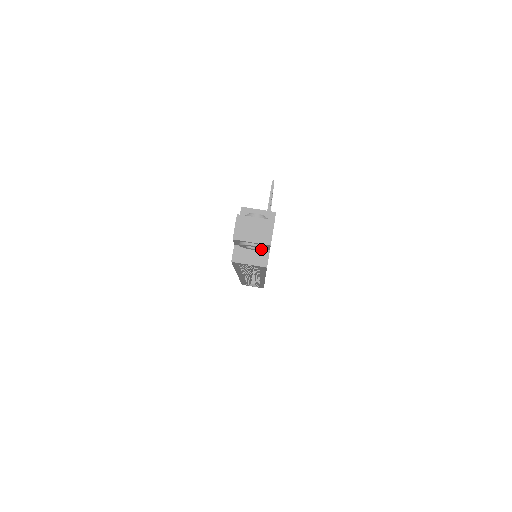
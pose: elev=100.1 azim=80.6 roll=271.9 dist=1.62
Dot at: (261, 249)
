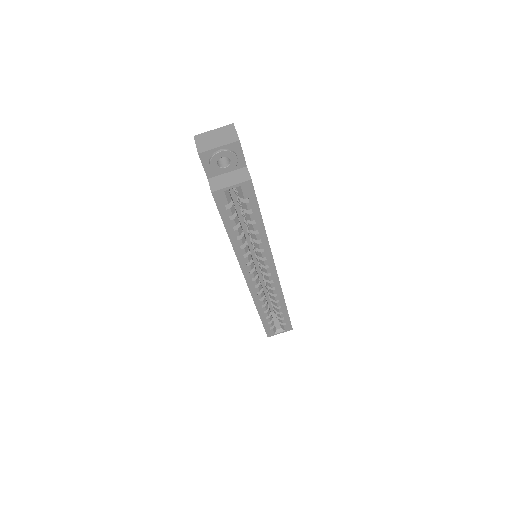
Dot at: (235, 160)
